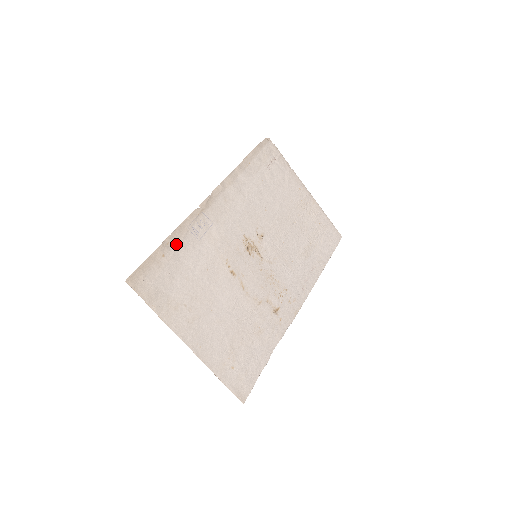
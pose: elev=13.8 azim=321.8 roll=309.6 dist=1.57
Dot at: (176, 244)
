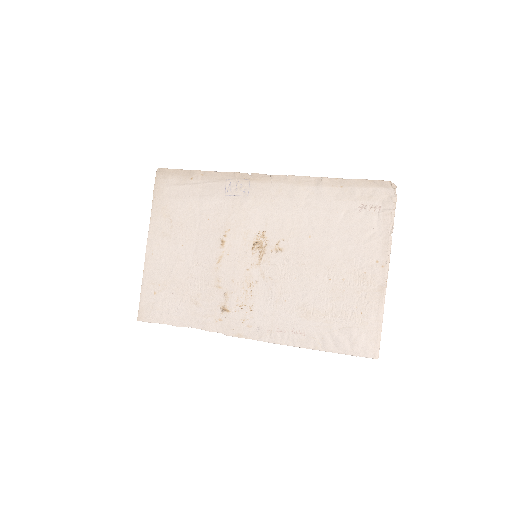
Dot at: (208, 181)
